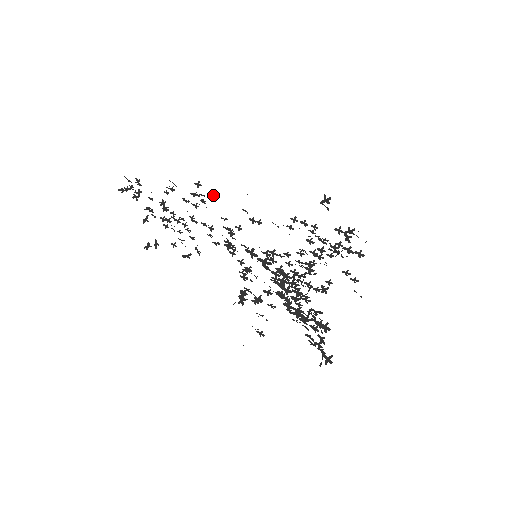
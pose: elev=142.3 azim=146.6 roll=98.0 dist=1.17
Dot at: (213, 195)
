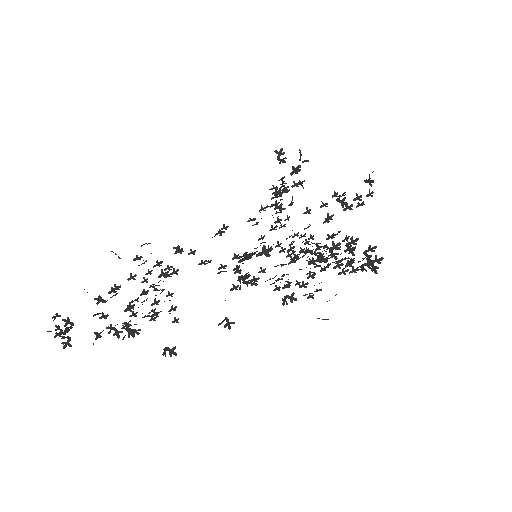
Dot at: occluded
